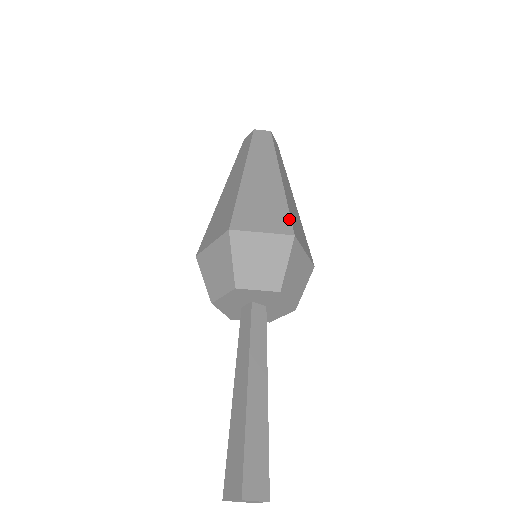
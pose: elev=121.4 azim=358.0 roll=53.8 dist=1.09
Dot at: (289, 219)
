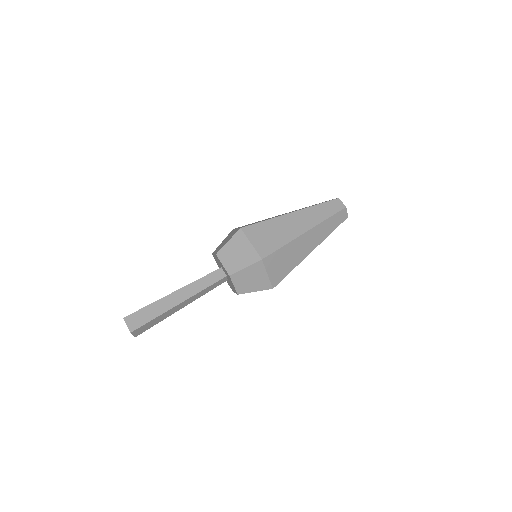
Dot at: occluded
